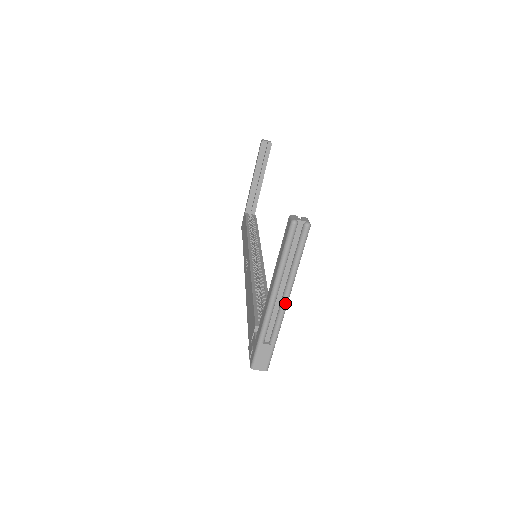
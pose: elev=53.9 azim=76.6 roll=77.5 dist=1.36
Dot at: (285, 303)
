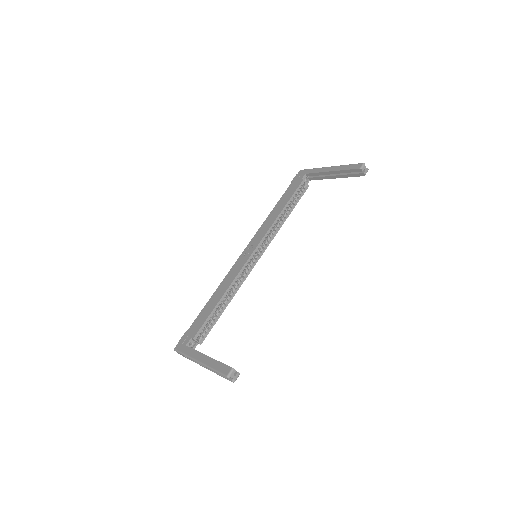
Dot at: (204, 367)
